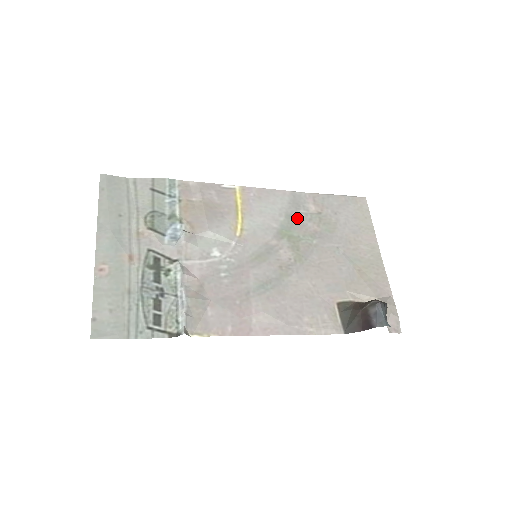
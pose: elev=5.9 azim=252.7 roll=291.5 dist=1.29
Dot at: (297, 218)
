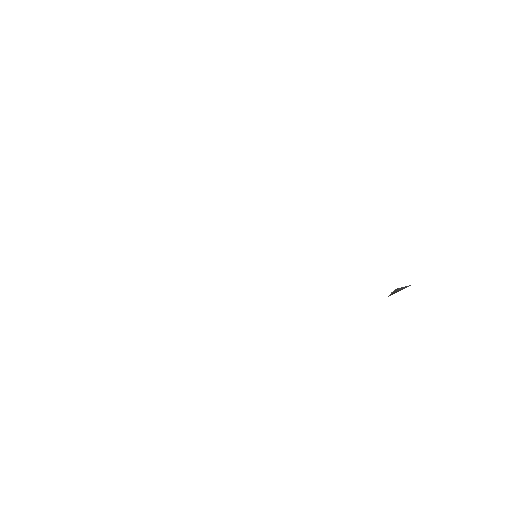
Dot at: occluded
